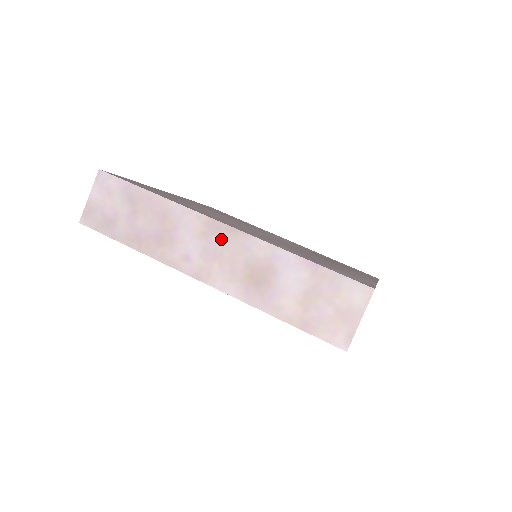
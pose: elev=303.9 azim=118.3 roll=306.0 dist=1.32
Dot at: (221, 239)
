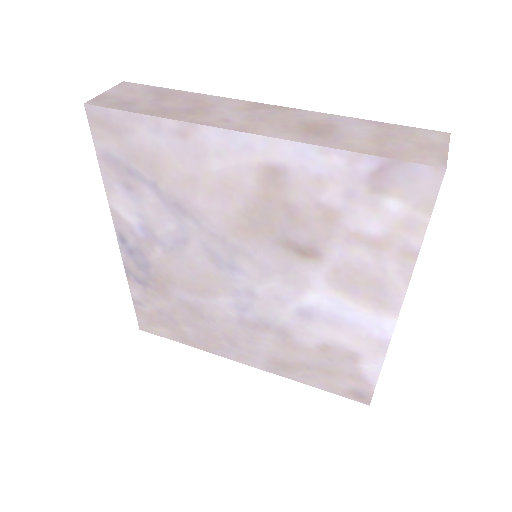
Dot at: (268, 111)
